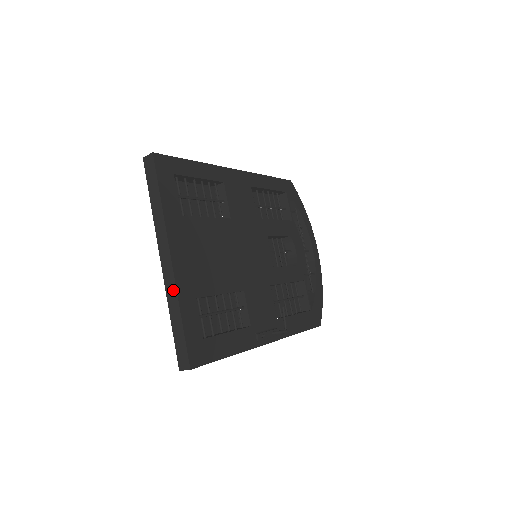
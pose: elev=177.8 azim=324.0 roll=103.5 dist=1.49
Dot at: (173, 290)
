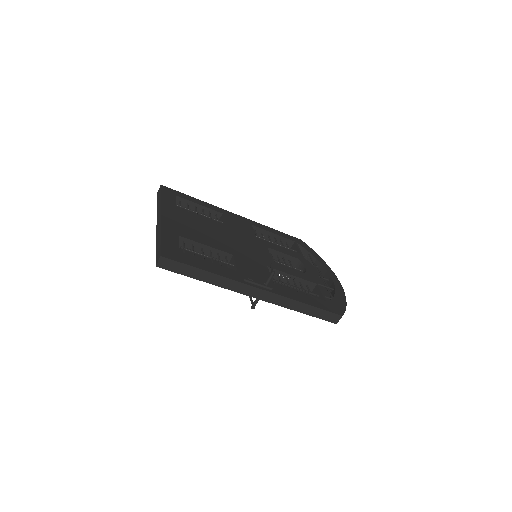
Dot at: (159, 228)
